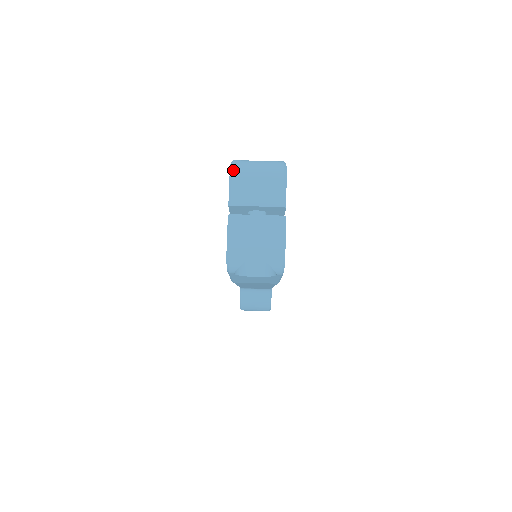
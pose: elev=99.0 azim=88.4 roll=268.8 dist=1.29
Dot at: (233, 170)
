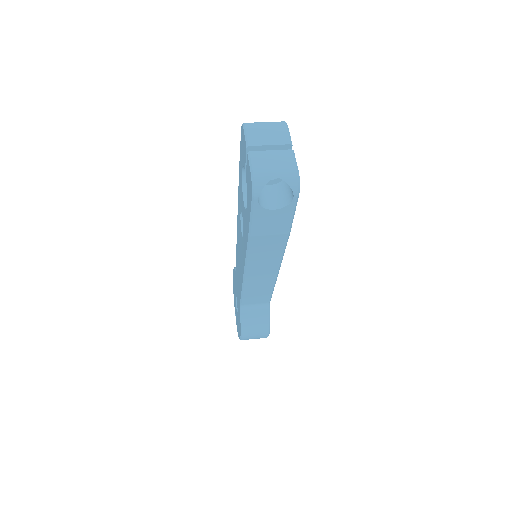
Dot at: (246, 125)
